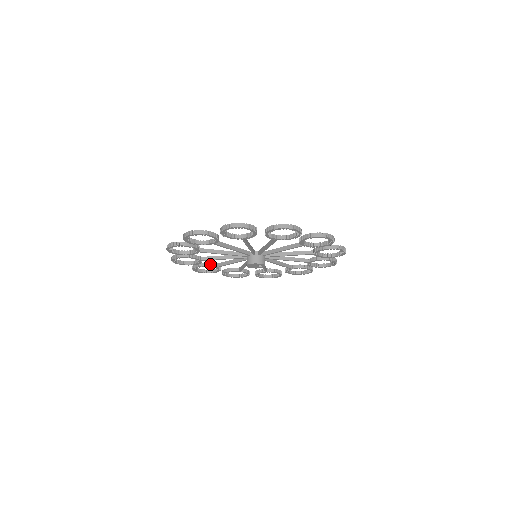
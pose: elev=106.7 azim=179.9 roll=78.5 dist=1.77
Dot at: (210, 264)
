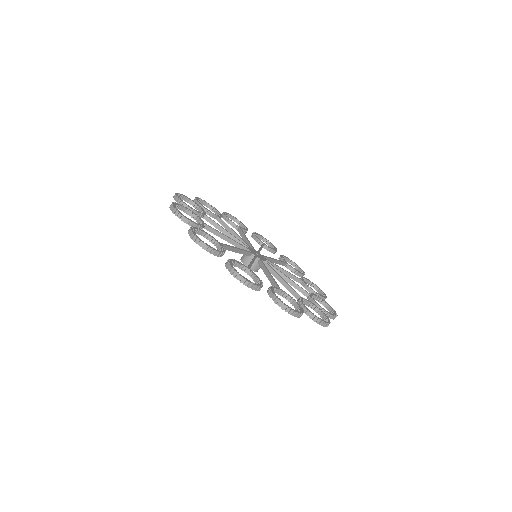
Dot at: (233, 224)
